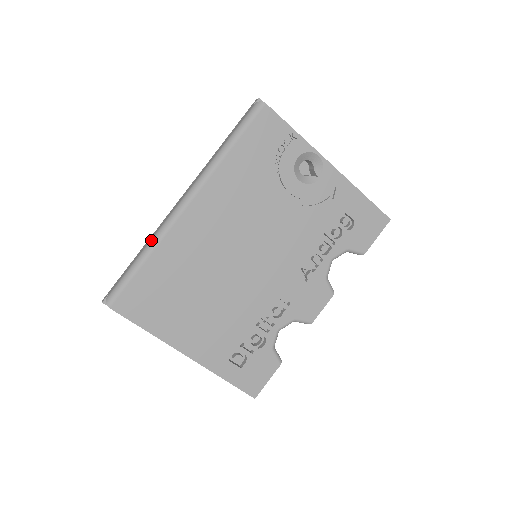
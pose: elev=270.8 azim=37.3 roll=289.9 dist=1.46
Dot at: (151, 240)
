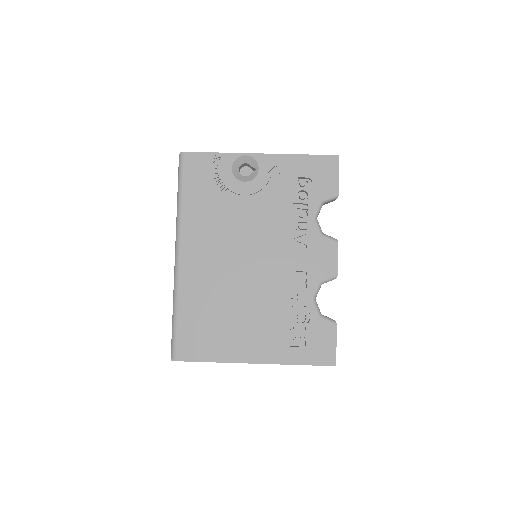
Dot at: (173, 295)
